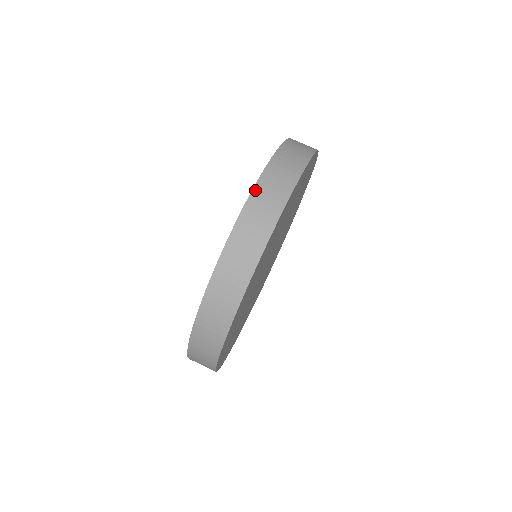
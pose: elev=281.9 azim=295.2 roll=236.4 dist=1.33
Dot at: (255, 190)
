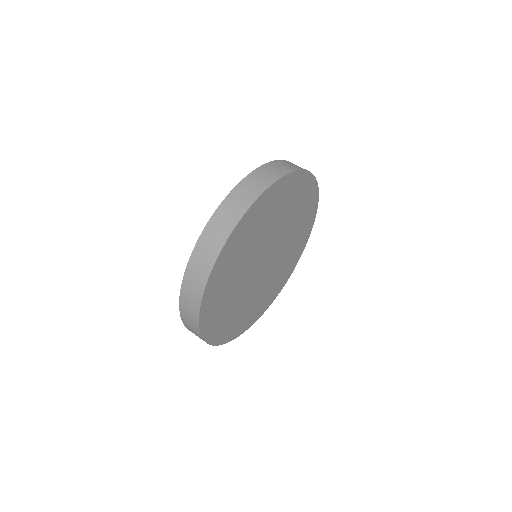
Dot at: (244, 180)
